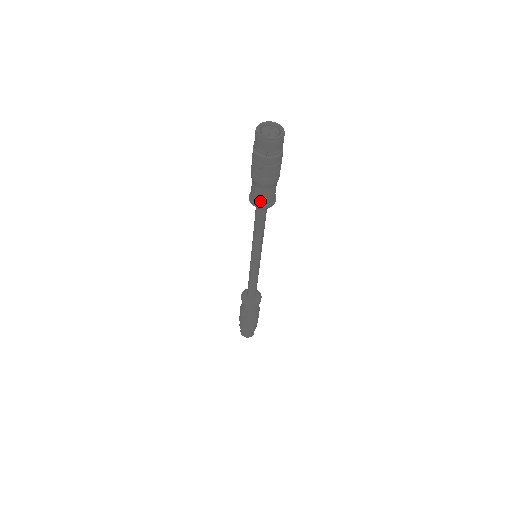
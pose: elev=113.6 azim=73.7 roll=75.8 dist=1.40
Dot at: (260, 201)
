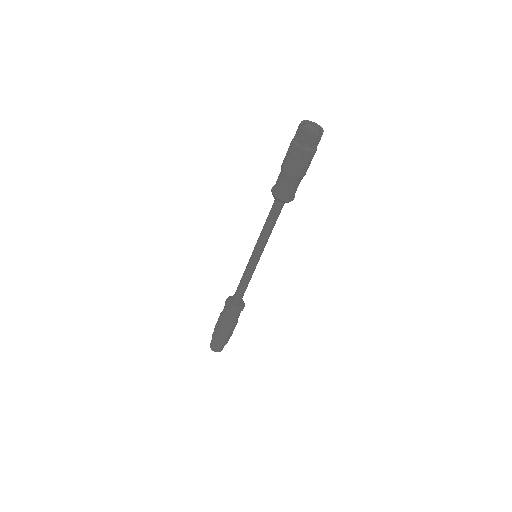
Dot at: (284, 193)
